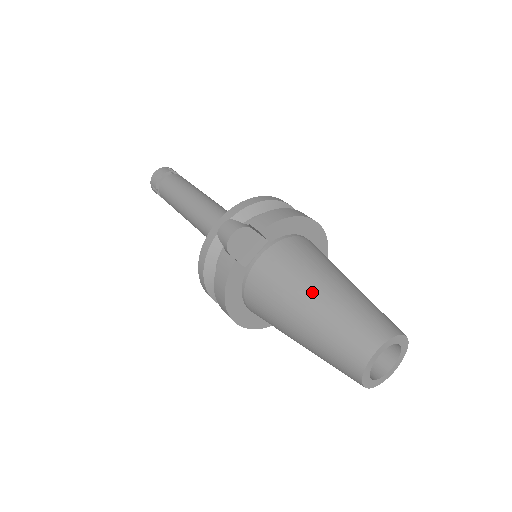
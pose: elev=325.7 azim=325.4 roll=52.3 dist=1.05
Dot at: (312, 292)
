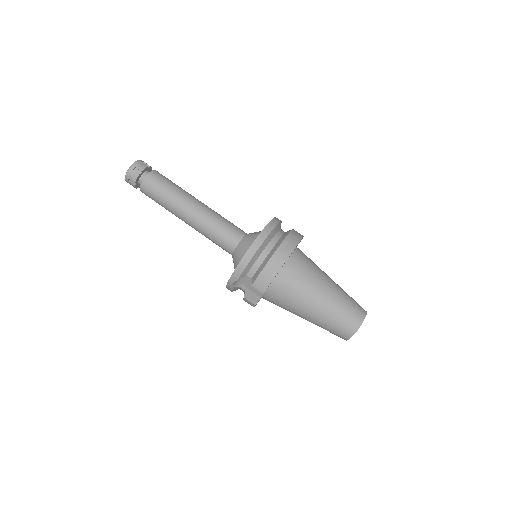
Dot at: (308, 313)
